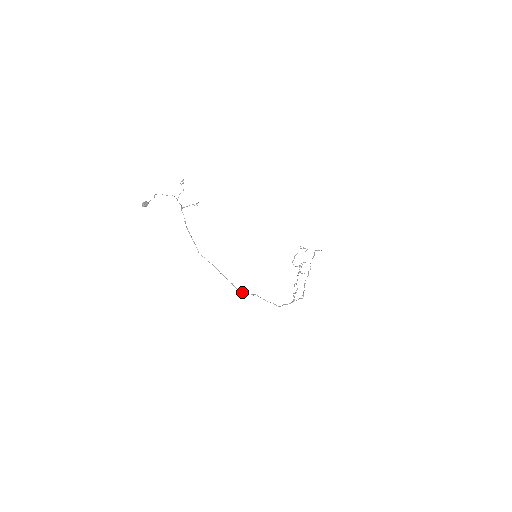
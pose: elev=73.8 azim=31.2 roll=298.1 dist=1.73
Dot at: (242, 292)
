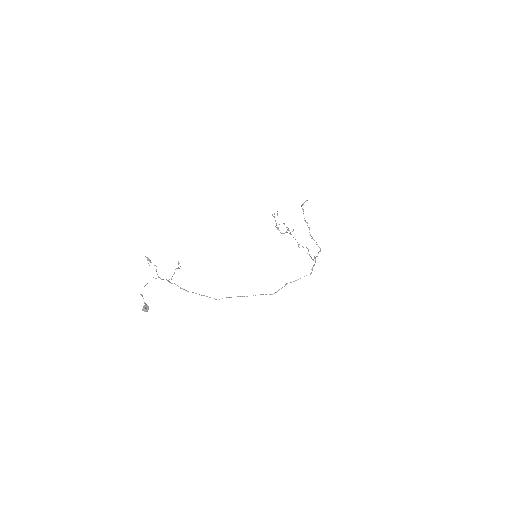
Dot at: occluded
